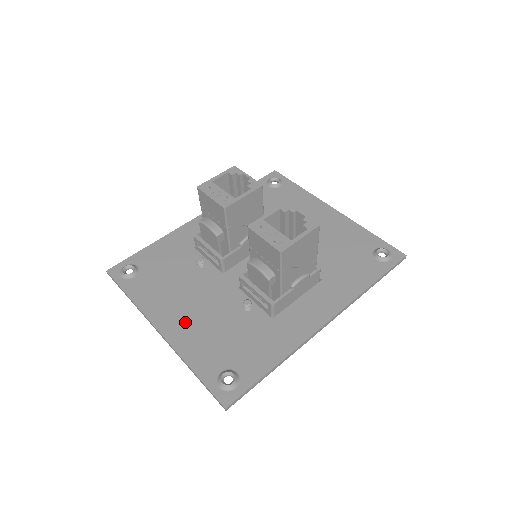
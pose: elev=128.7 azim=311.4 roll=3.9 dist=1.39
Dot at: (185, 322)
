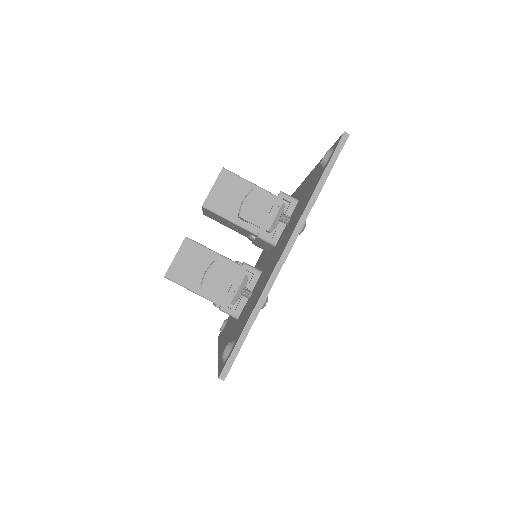
Dot at: (284, 243)
